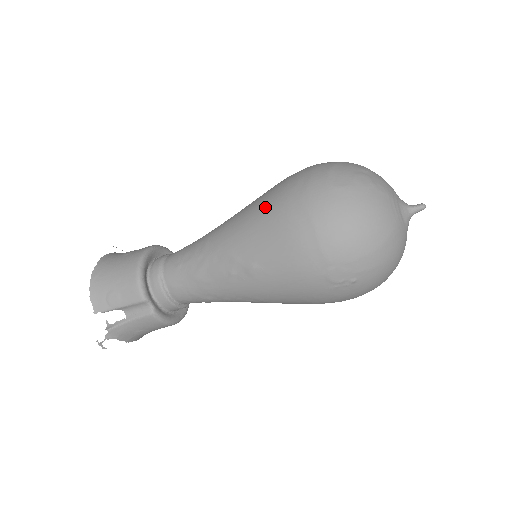
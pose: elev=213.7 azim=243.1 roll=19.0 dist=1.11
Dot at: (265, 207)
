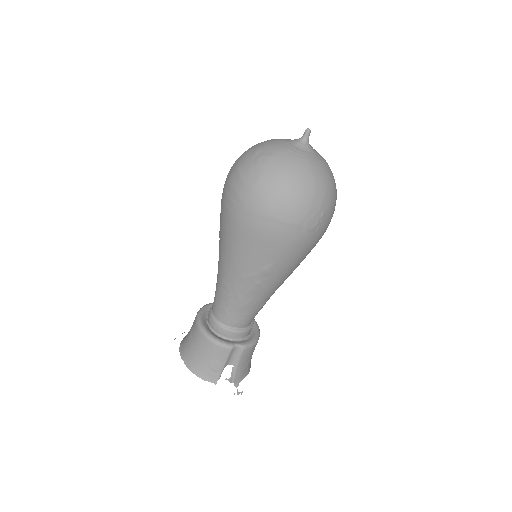
Dot at: (232, 234)
